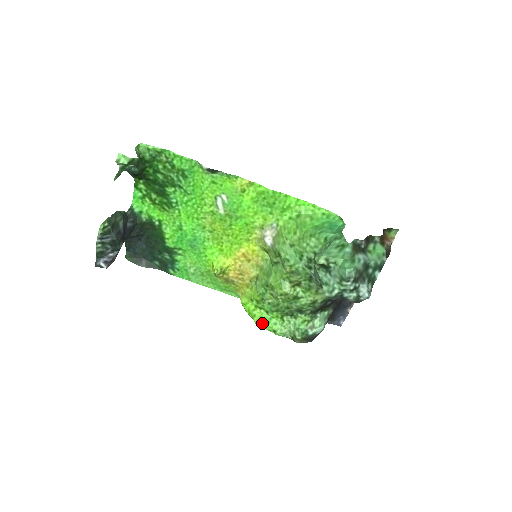
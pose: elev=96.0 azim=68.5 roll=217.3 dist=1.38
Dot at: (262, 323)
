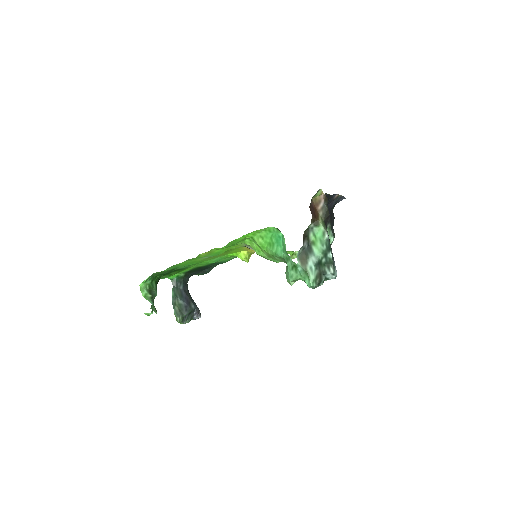
Dot at: occluded
